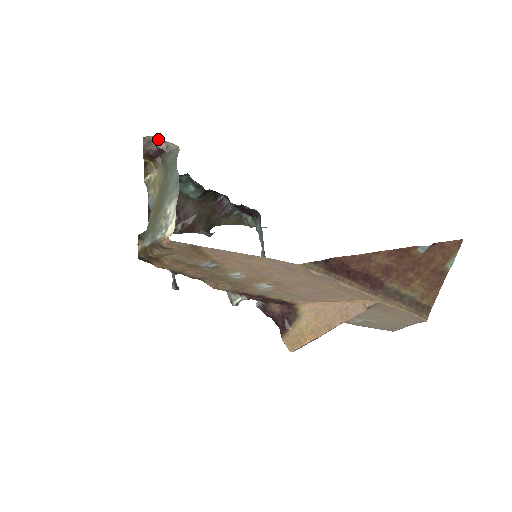
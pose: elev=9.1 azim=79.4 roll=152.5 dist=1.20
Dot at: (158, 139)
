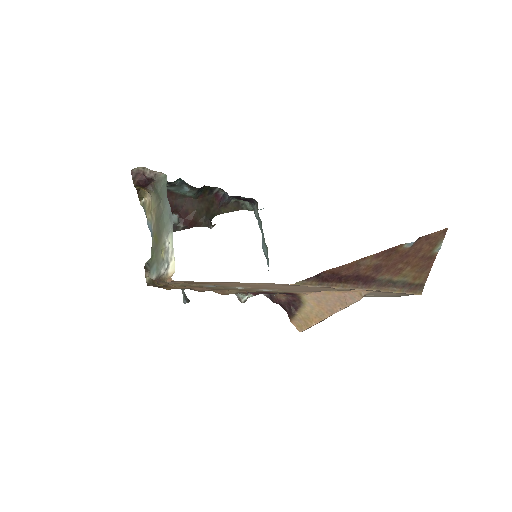
Dot at: (145, 169)
